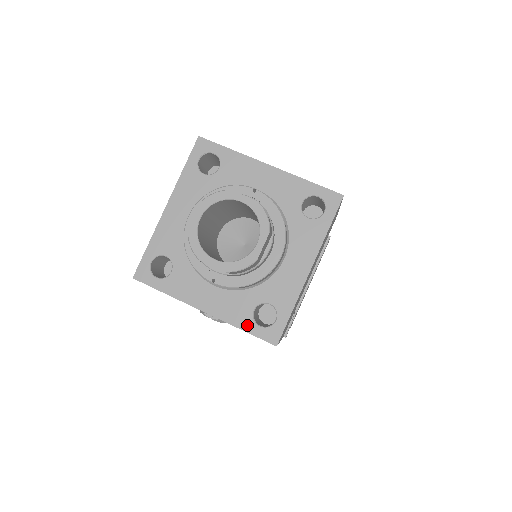
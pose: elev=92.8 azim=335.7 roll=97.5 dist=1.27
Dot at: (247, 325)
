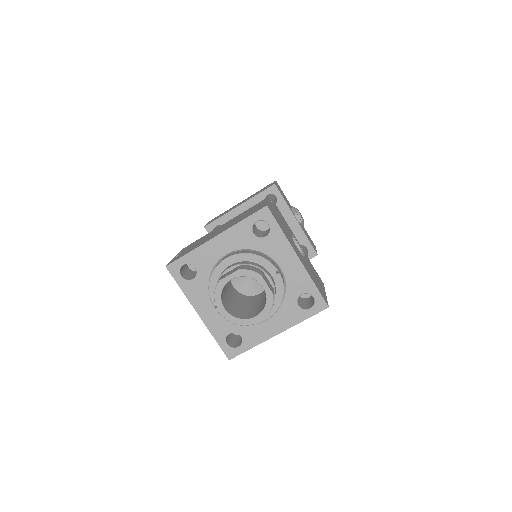
Dot at: (220, 339)
